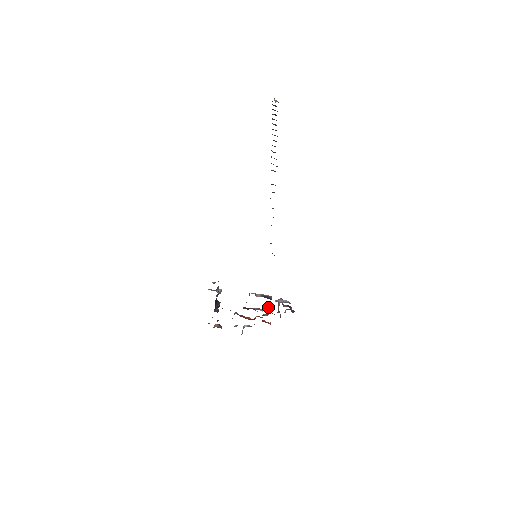
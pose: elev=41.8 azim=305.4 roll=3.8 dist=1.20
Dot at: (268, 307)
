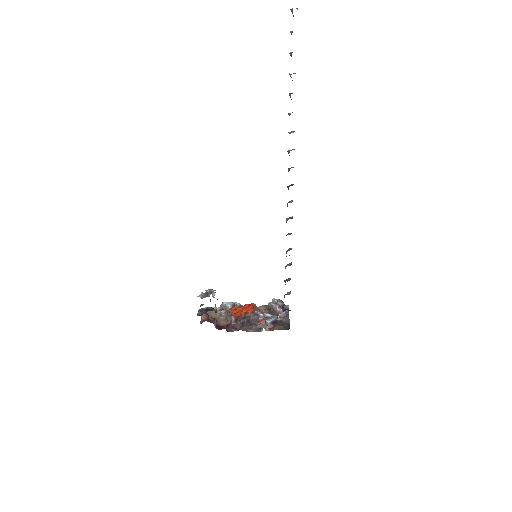
Dot at: (268, 317)
